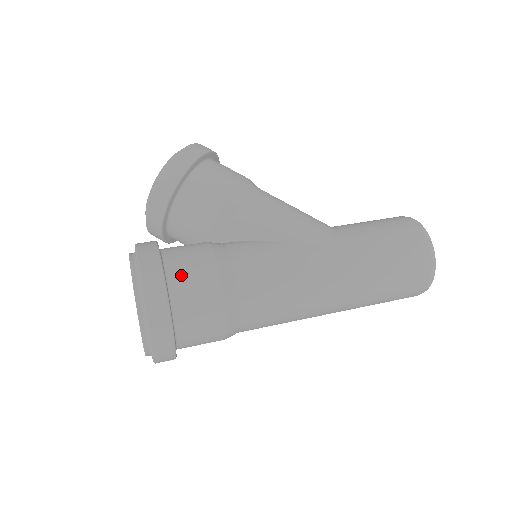
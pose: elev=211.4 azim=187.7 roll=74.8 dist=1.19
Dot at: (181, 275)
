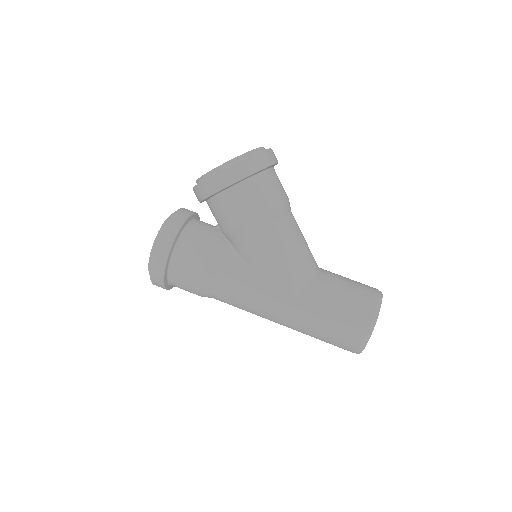
Dot at: (179, 266)
